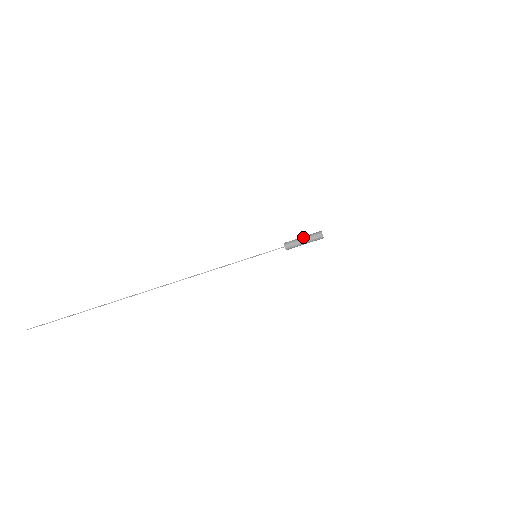
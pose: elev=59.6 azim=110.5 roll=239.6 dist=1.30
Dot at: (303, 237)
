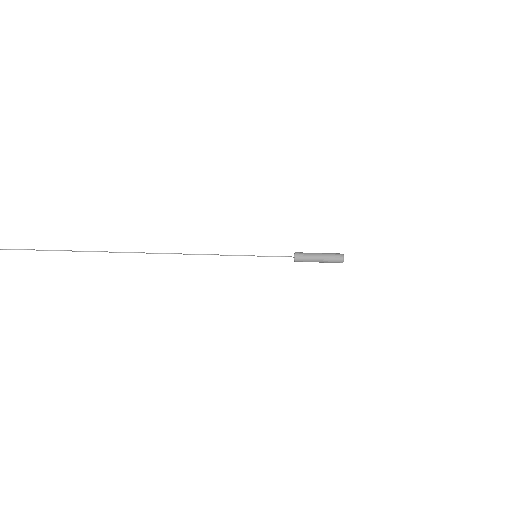
Dot at: occluded
